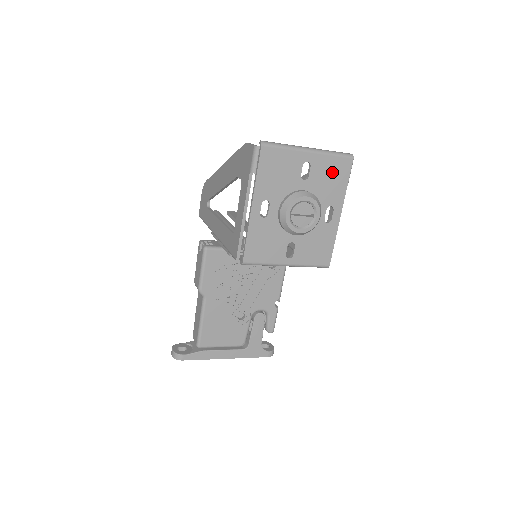
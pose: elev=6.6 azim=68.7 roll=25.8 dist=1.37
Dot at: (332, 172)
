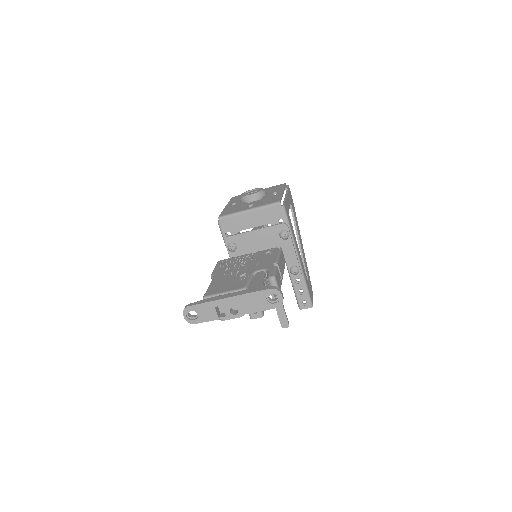
Dot at: (273, 188)
